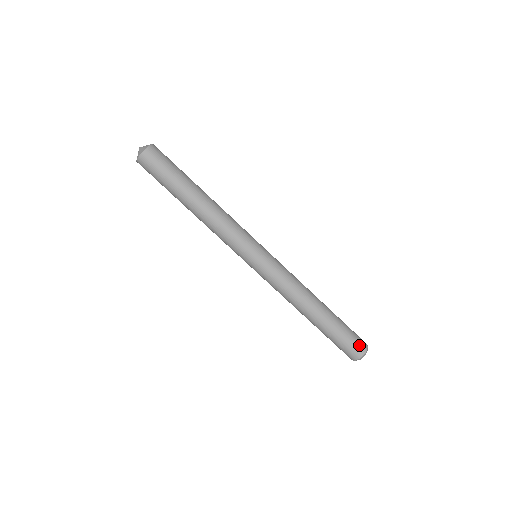
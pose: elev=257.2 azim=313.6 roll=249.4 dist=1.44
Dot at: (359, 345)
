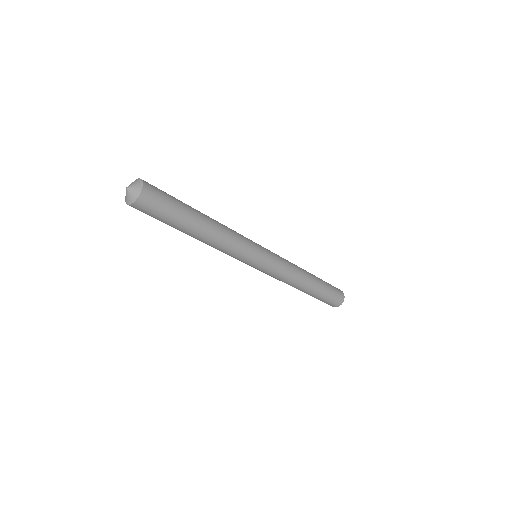
Dot at: (339, 298)
